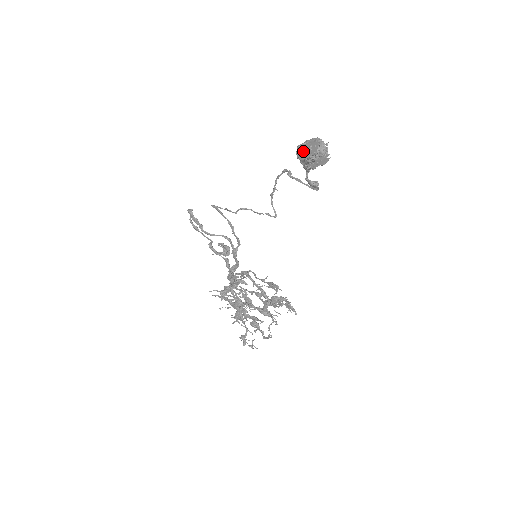
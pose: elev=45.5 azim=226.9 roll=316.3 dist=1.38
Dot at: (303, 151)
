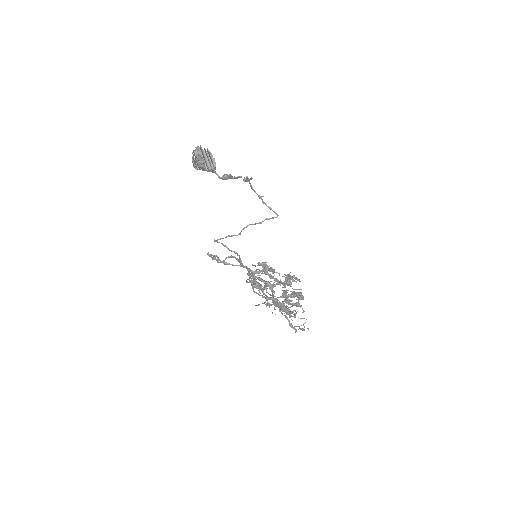
Dot at: occluded
